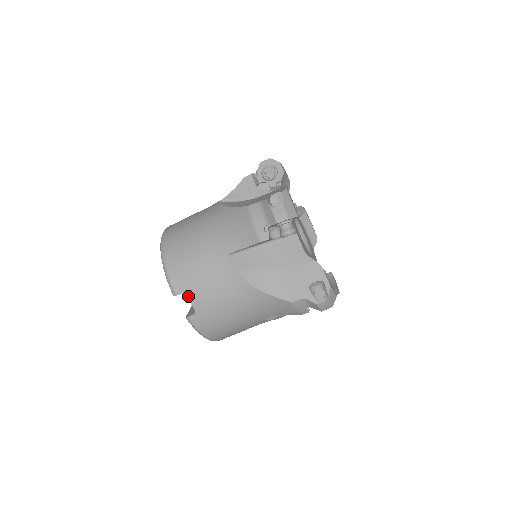
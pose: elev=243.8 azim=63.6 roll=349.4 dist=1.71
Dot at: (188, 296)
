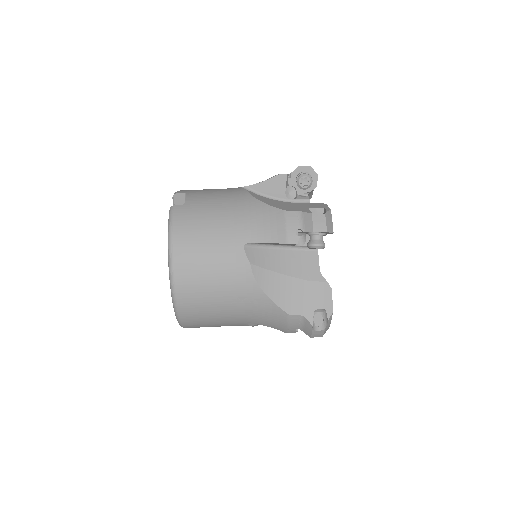
Dot at: (187, 194)
